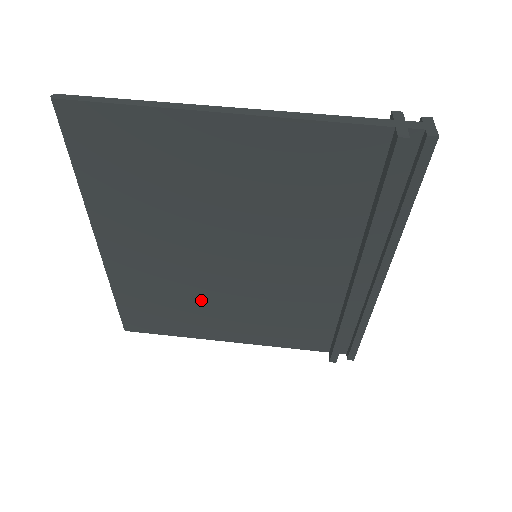
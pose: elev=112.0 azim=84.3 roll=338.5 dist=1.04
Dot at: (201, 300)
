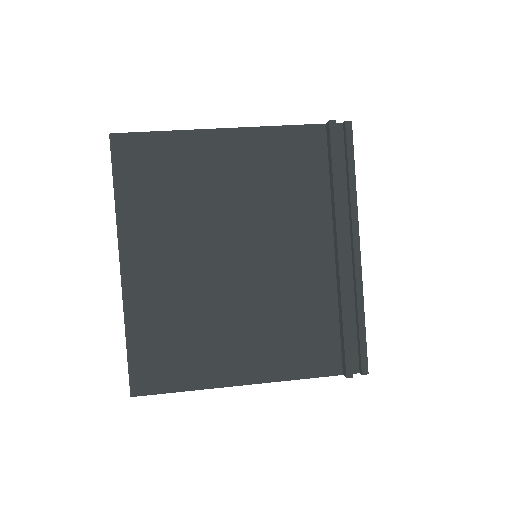
Dot at: (212, 322)
